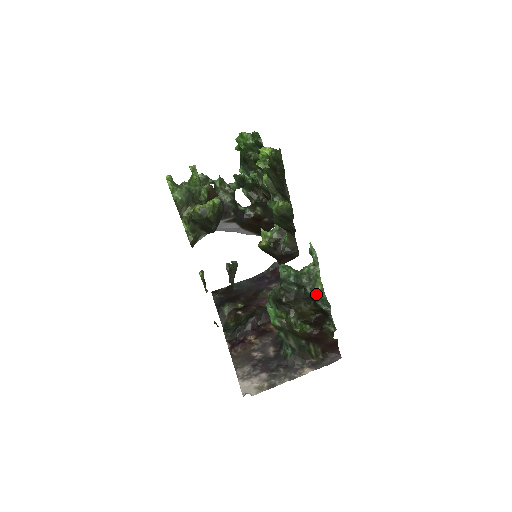
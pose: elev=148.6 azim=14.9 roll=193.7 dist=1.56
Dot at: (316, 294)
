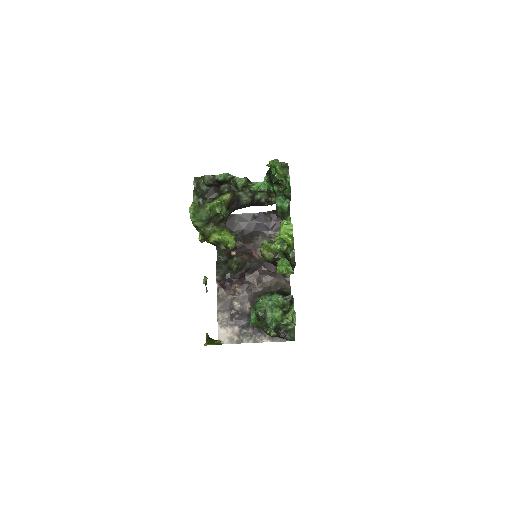
Dot at: (287, 330)
